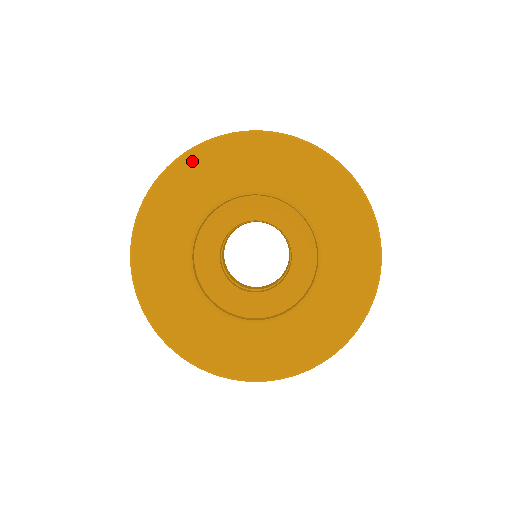
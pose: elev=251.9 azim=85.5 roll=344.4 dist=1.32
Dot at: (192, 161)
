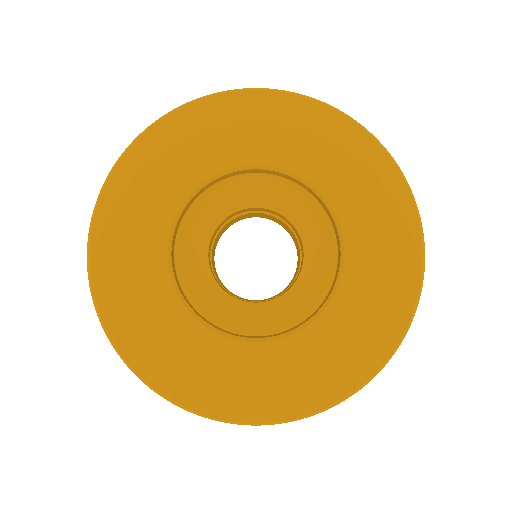
Dot at: (183, 120)
